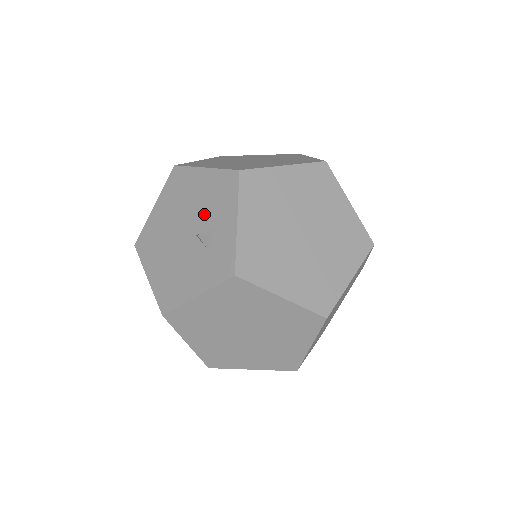
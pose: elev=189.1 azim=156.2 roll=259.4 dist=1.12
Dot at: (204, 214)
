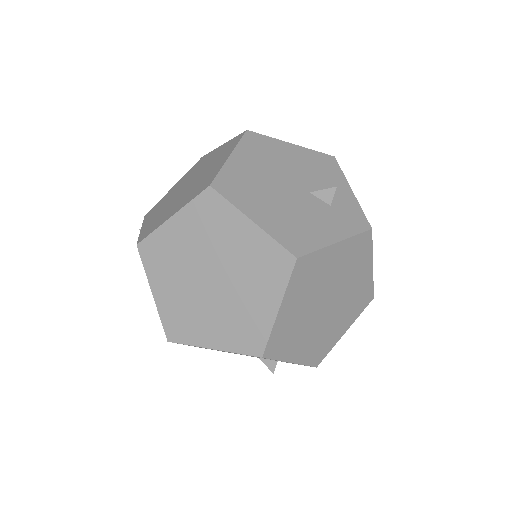
Dot at: (311, 178)
